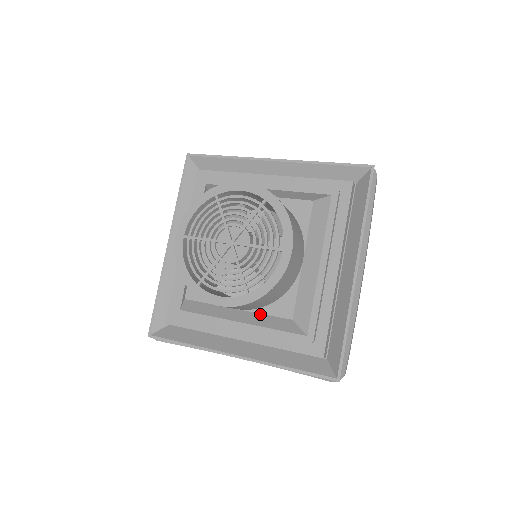
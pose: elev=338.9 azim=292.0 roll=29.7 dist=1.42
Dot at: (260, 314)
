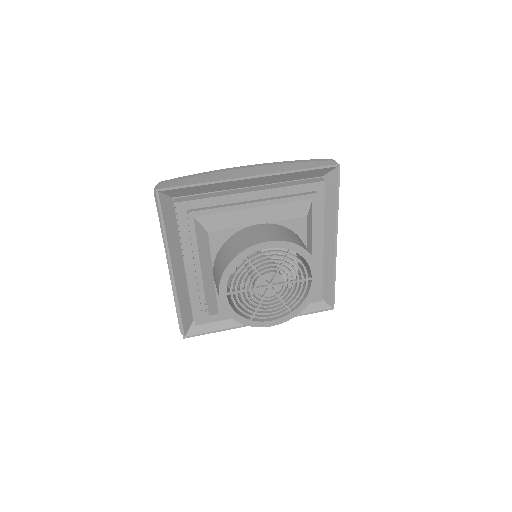
Dot at: occluded
